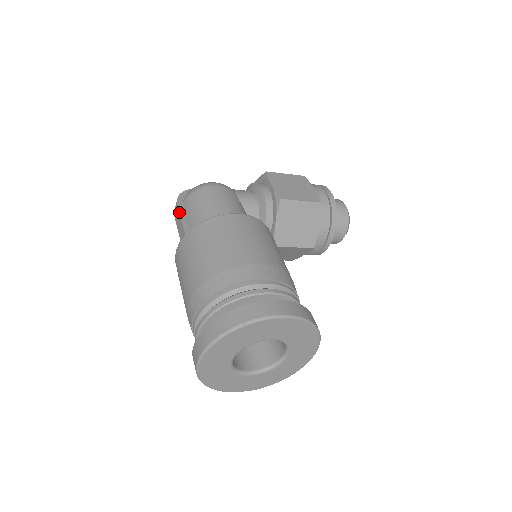
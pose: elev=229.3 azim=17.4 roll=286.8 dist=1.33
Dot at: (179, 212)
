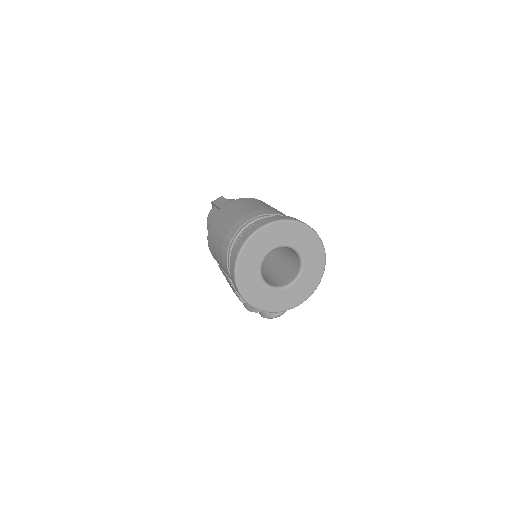
Dot at: occluded
